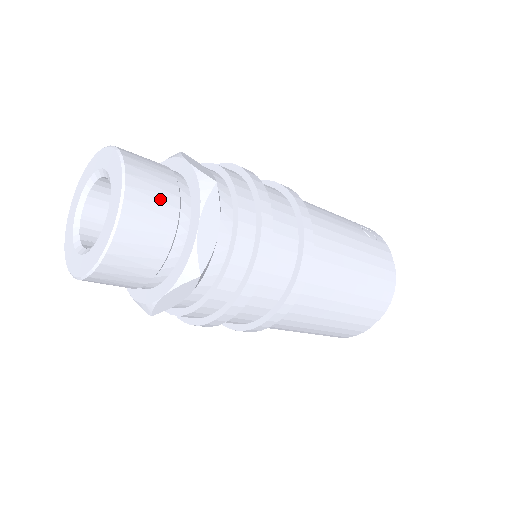
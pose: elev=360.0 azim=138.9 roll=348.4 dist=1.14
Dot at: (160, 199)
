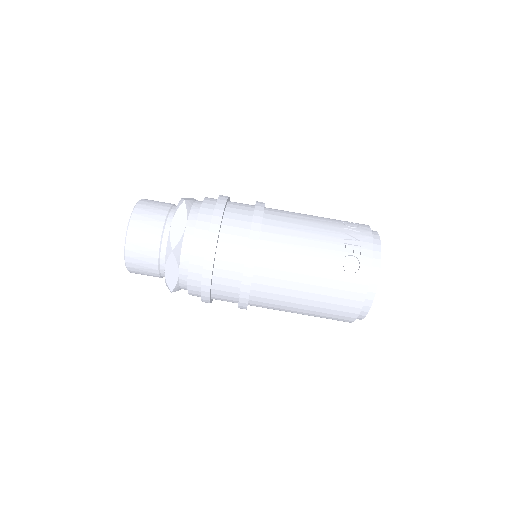
Dot at: (146, 254)
